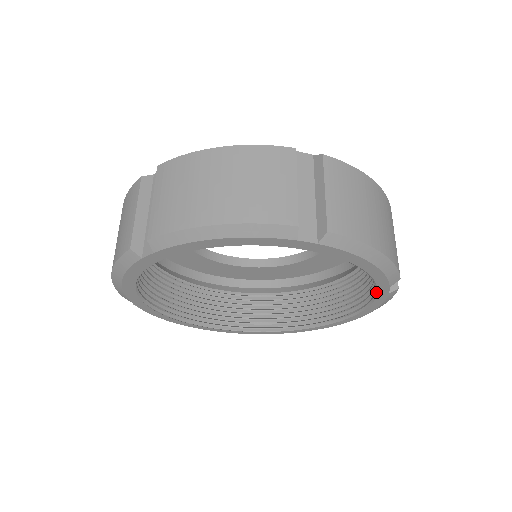
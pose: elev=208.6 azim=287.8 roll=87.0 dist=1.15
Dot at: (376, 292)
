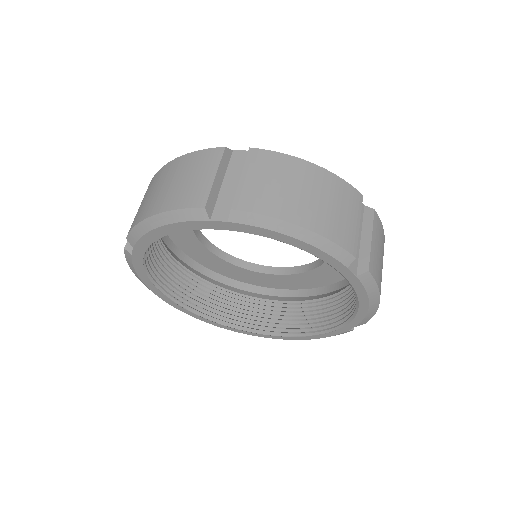
Dot at: (343, 276)
